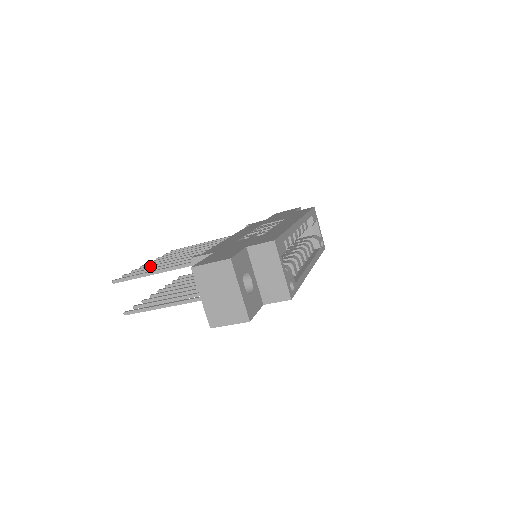
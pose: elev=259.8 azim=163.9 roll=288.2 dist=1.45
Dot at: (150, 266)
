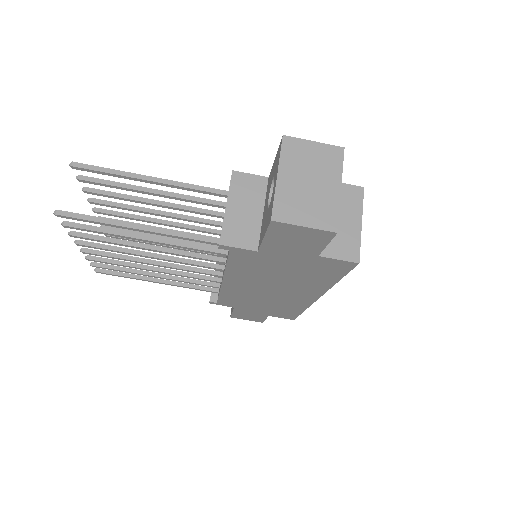
Dot at: occluded
